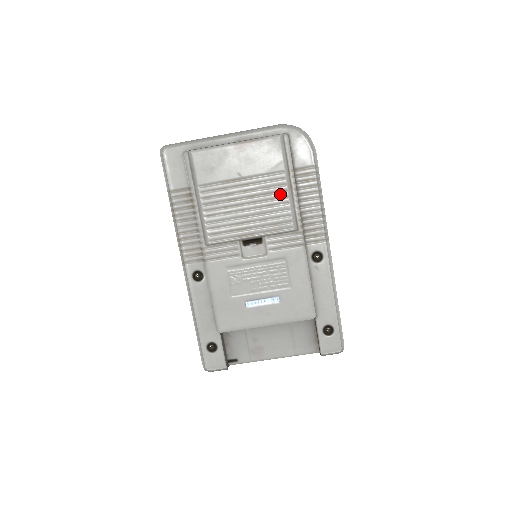
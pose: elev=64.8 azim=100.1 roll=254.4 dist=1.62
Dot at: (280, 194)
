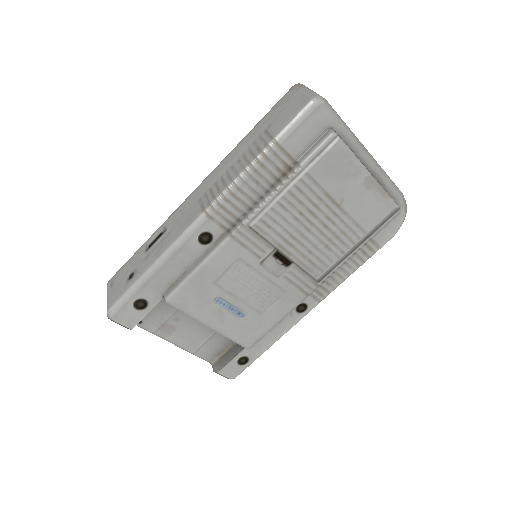
Dot at: (343, 246)
